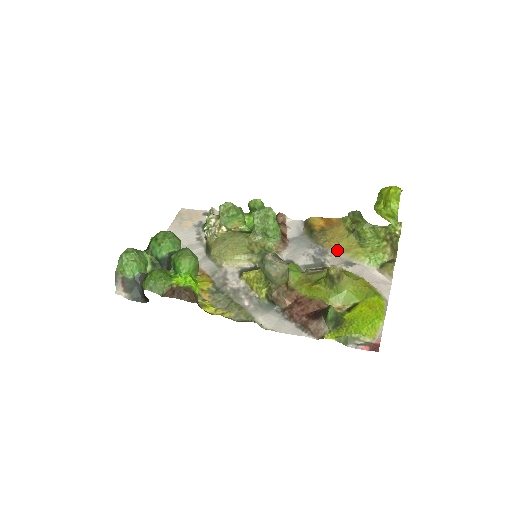
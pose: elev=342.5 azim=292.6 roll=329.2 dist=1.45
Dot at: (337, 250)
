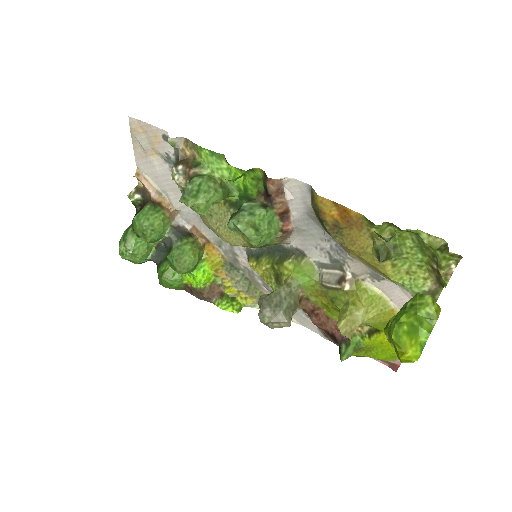
Dot at: (359, 259)
